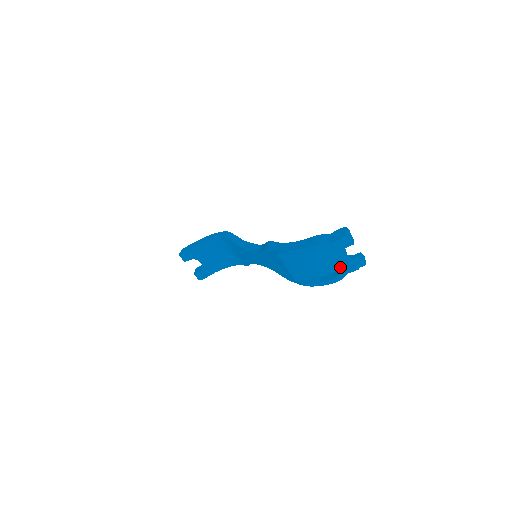
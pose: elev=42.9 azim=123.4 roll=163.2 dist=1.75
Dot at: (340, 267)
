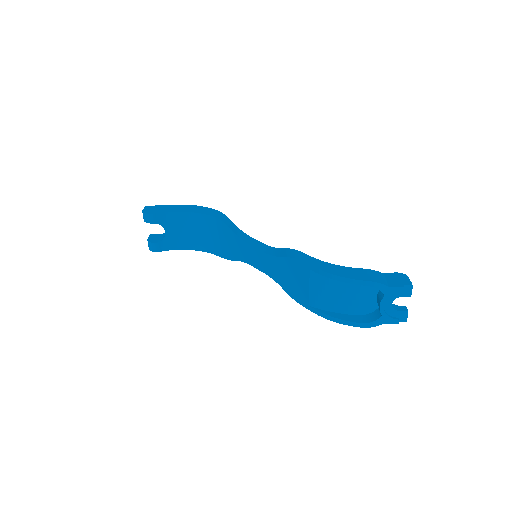
Dot at: (376, 313)
